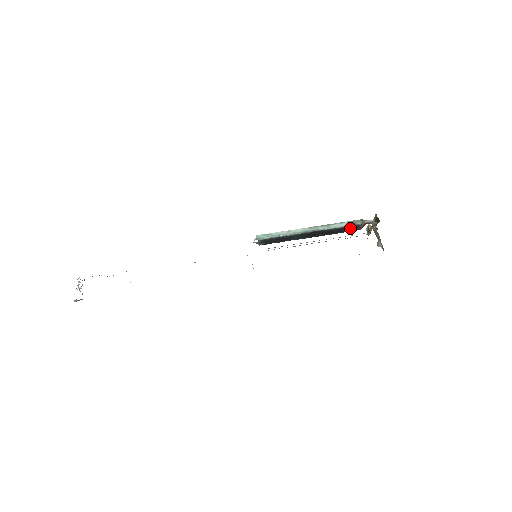
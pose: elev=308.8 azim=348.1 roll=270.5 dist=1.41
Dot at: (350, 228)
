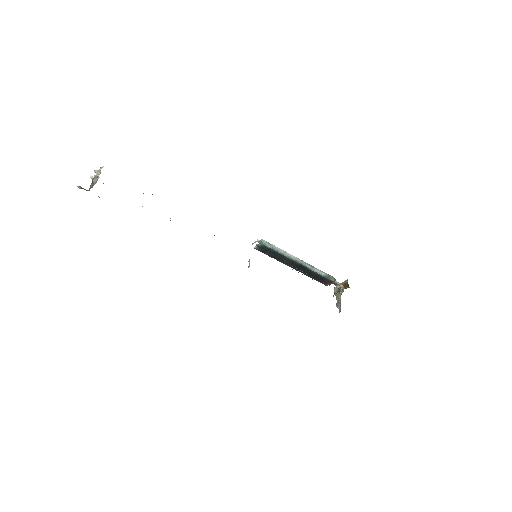
Dot at: (324, 279)
